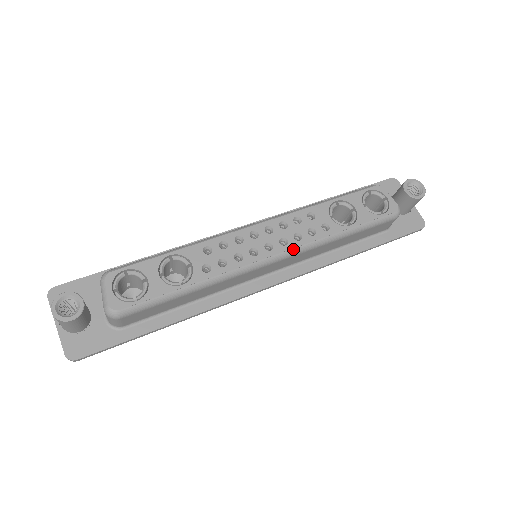
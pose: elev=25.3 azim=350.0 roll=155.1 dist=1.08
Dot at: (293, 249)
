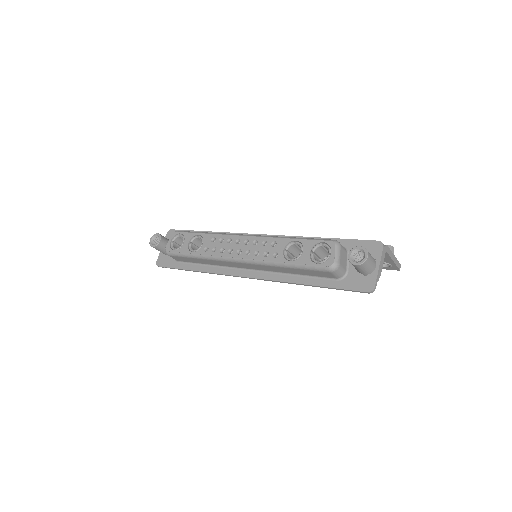
Dot at: (249, 259)
